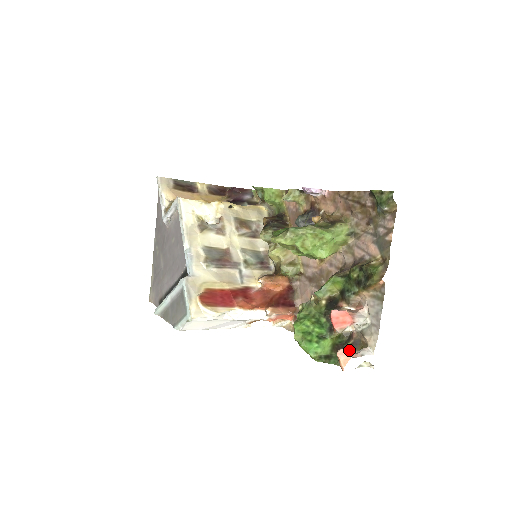
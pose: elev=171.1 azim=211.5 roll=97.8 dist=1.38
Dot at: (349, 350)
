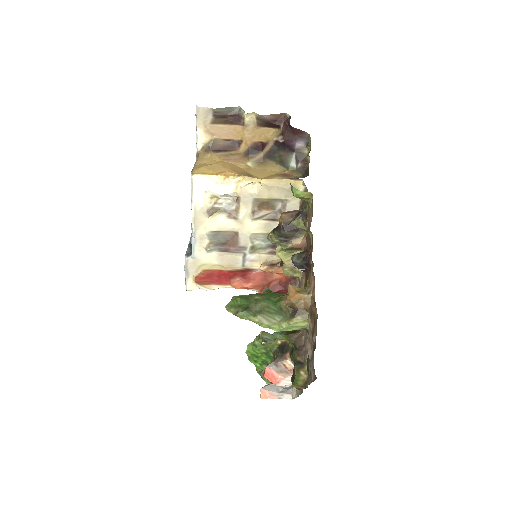
Dot at: occluded
